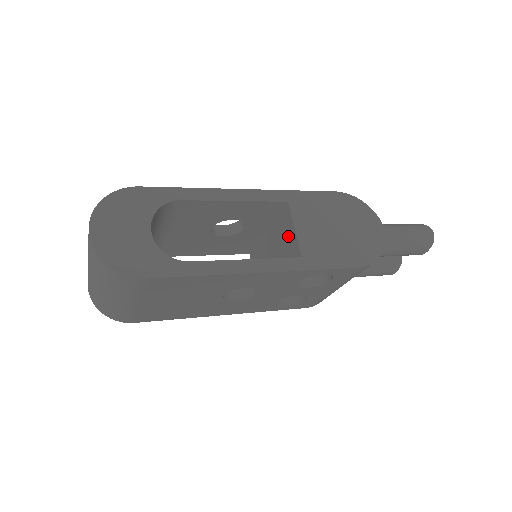
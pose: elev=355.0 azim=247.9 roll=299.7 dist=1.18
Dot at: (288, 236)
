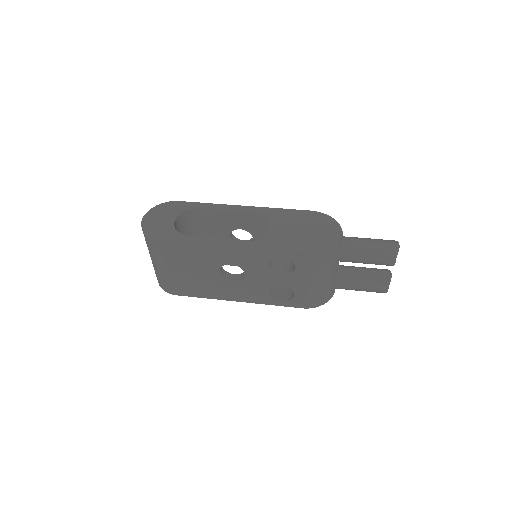
Dot at: occluded
